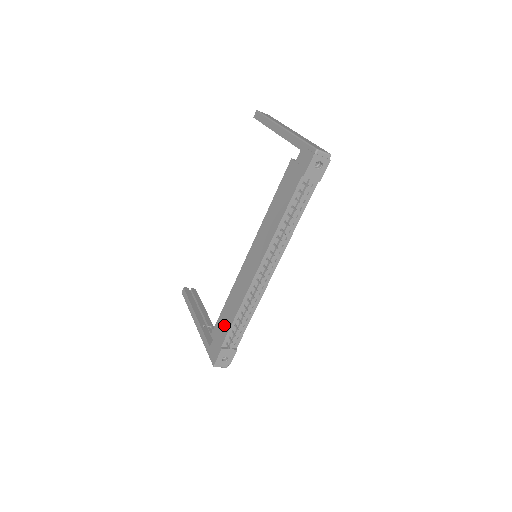
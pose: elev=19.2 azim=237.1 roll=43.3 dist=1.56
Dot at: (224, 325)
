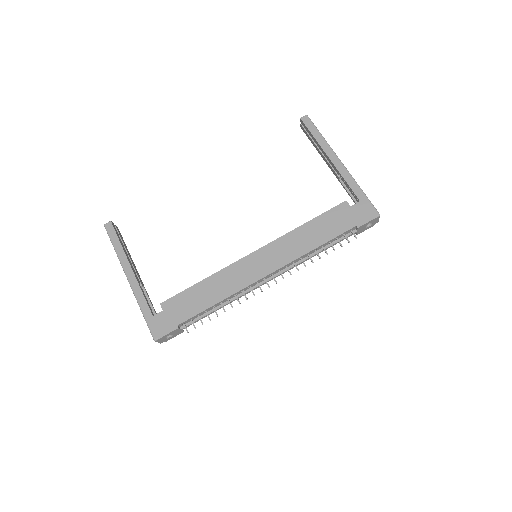
Dot at: (190, 305)
